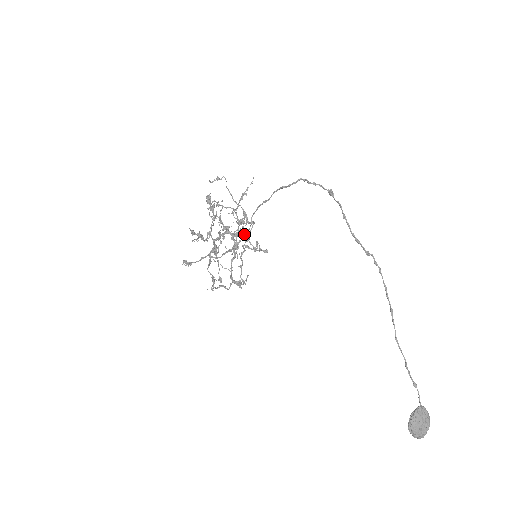
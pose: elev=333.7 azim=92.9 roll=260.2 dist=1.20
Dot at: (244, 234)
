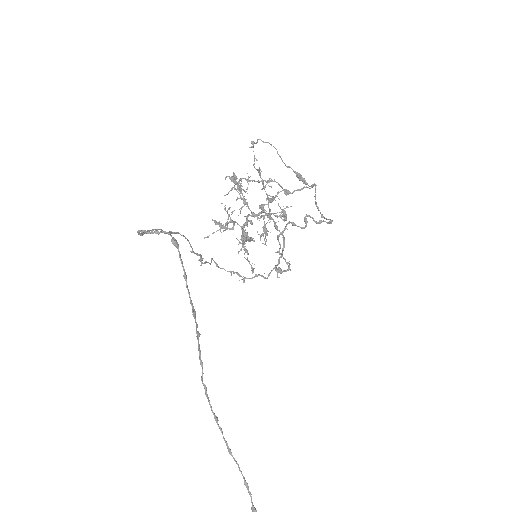
Dot at: (283, 211)
